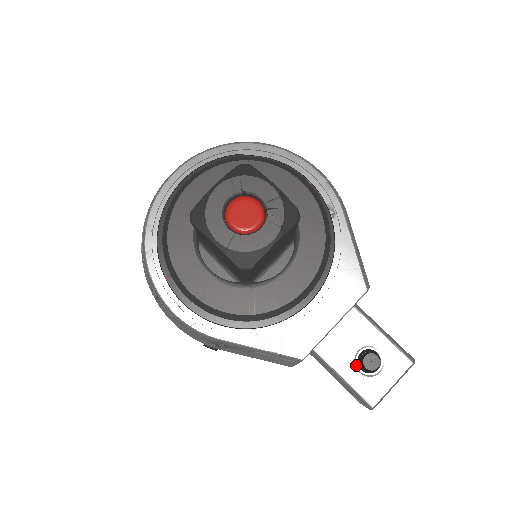
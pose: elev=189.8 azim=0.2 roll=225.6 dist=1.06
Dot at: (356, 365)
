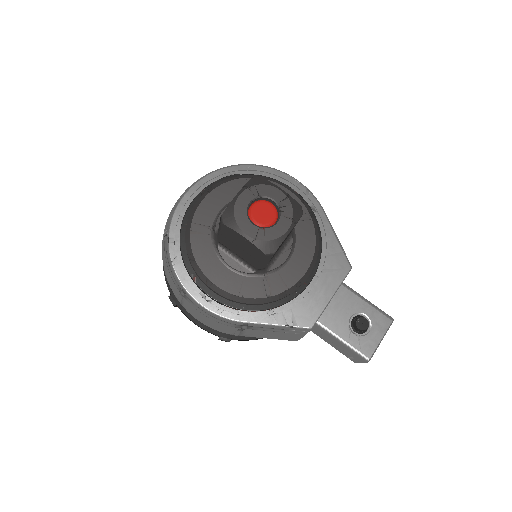
Dot at: (351, 329)
